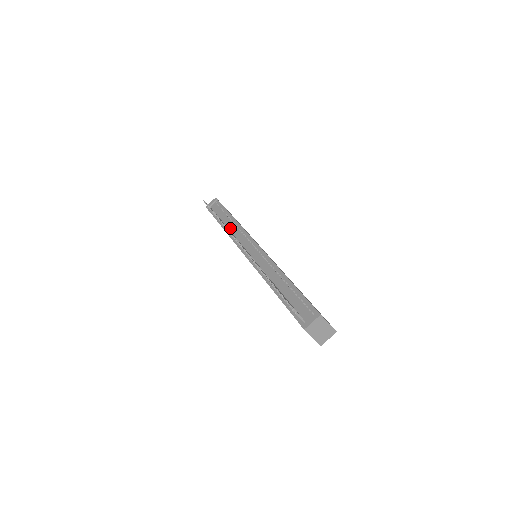
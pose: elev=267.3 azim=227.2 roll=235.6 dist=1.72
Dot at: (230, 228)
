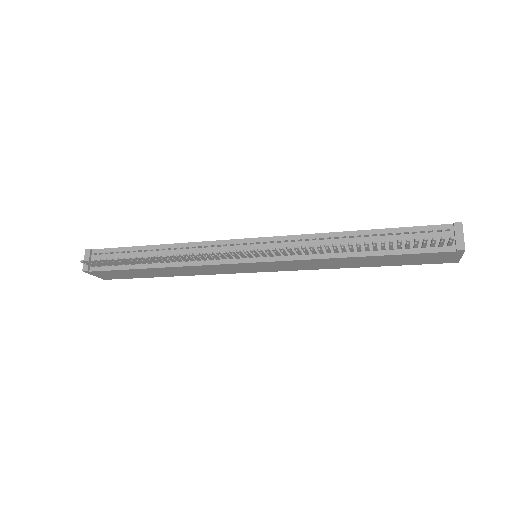
Dot at: occluded
